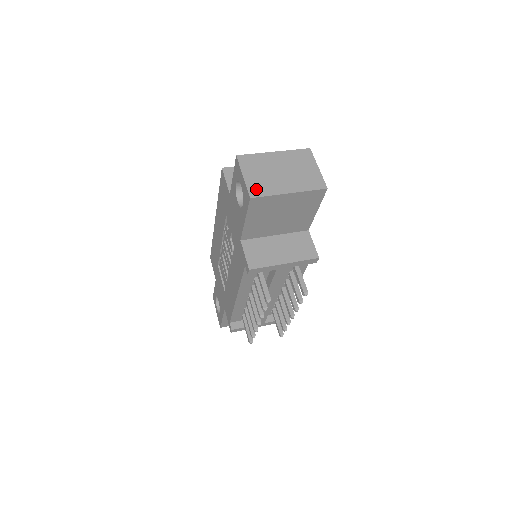
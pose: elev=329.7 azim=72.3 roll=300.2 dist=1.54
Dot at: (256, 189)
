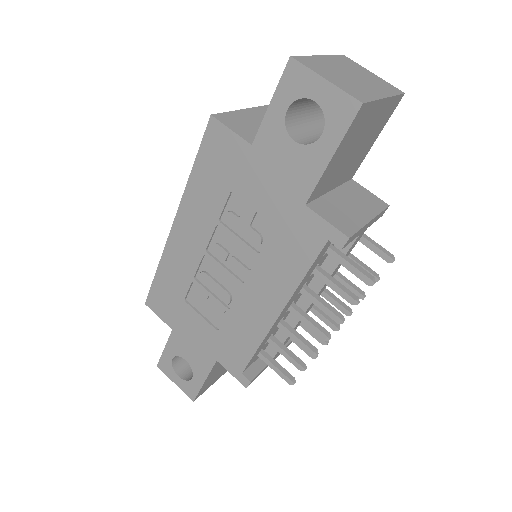
Dot at: (355, 93)
